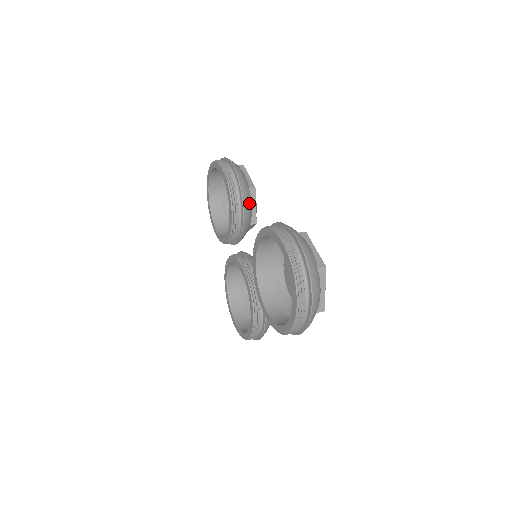
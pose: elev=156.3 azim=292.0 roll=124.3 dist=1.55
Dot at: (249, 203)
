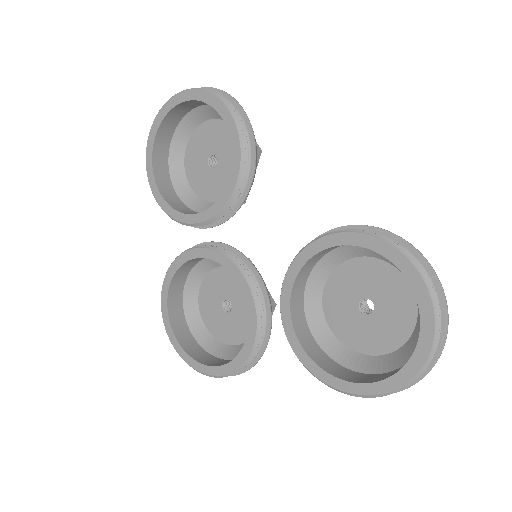
Dot at: occluded
